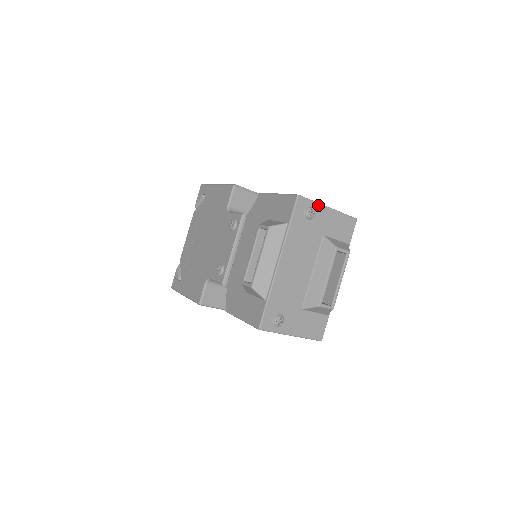
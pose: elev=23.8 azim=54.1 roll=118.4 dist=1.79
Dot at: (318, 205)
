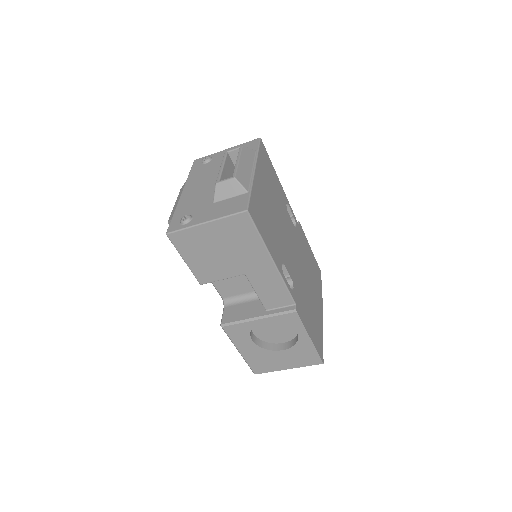
Dot at: (215, 154)
